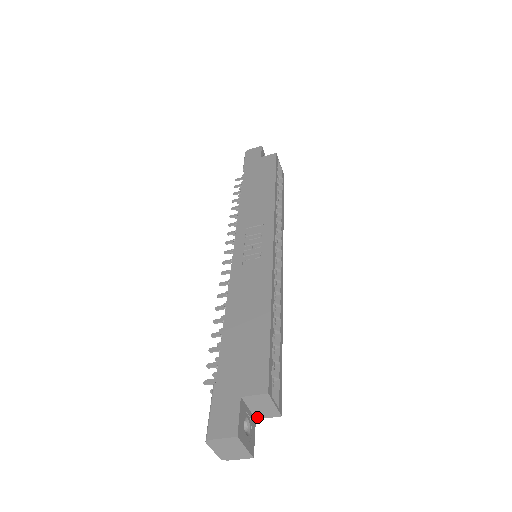
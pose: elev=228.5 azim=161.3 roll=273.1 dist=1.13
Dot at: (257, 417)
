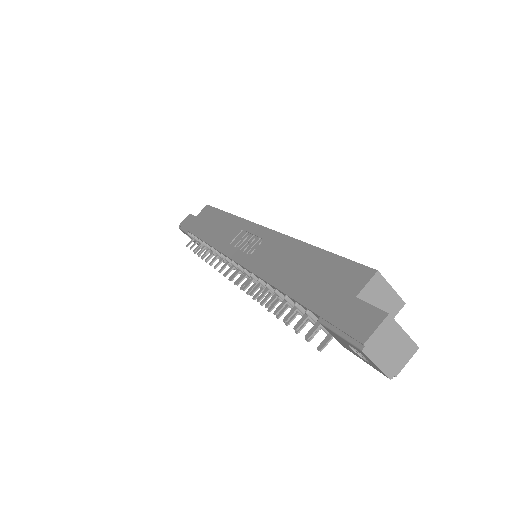
Dot at: occluded
